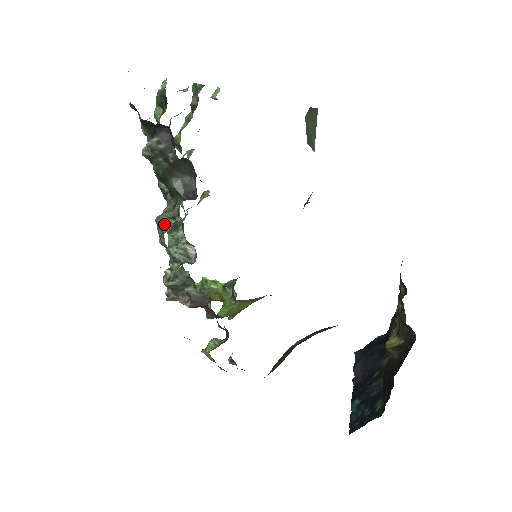
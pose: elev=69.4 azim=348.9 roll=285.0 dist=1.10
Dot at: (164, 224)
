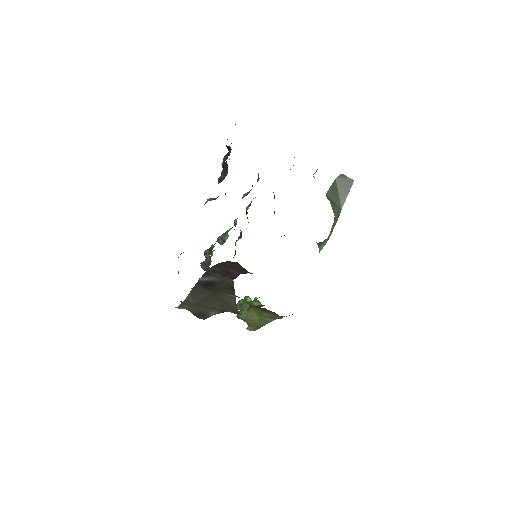
Dot at: (207, 201)
